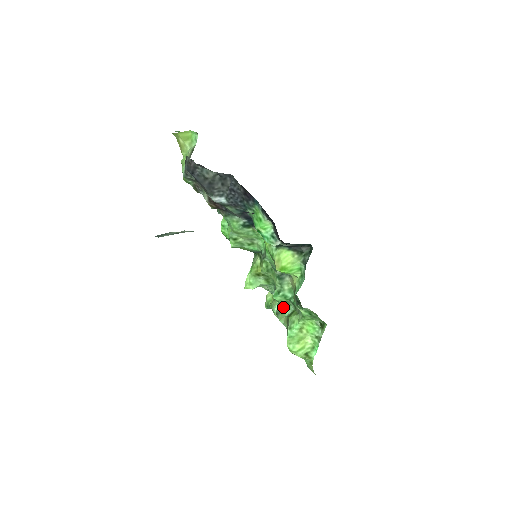
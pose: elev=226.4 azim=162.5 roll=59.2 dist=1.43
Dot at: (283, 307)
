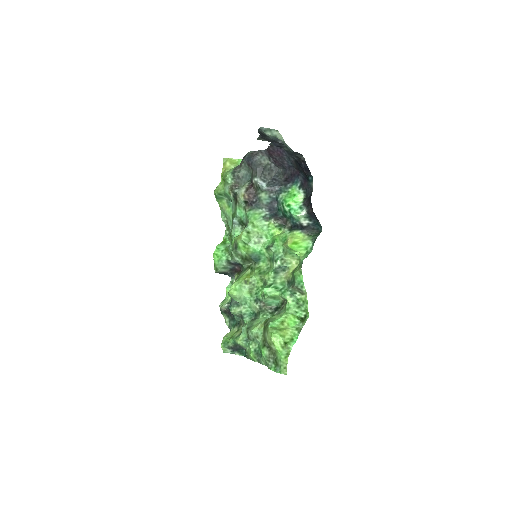
Dot at: (257, 320)
